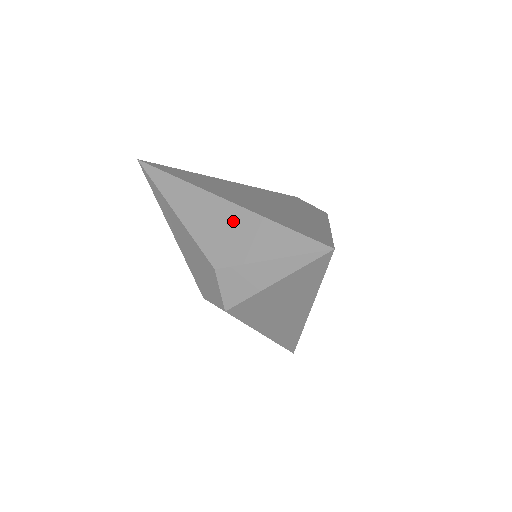
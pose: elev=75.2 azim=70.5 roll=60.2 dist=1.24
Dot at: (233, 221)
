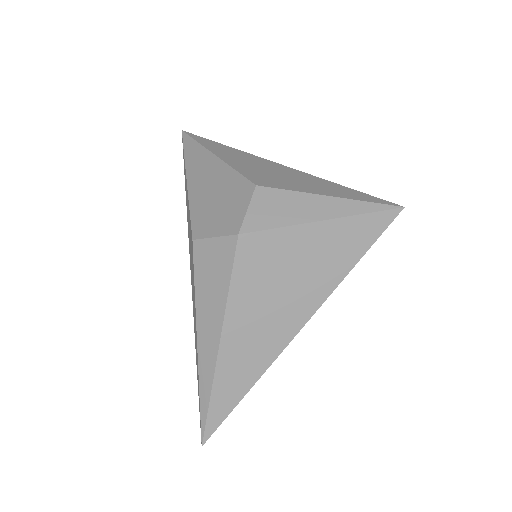
Dot at: (287, 172)
